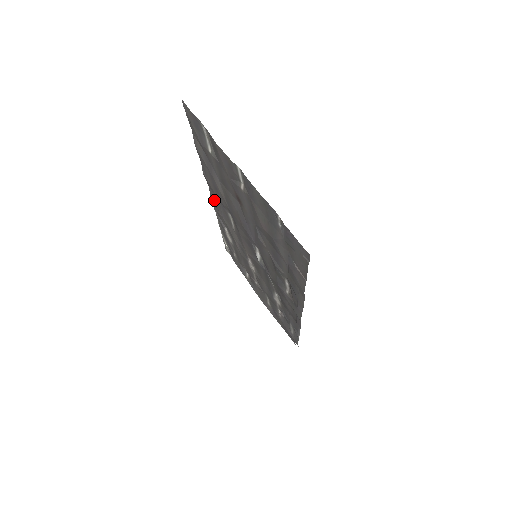
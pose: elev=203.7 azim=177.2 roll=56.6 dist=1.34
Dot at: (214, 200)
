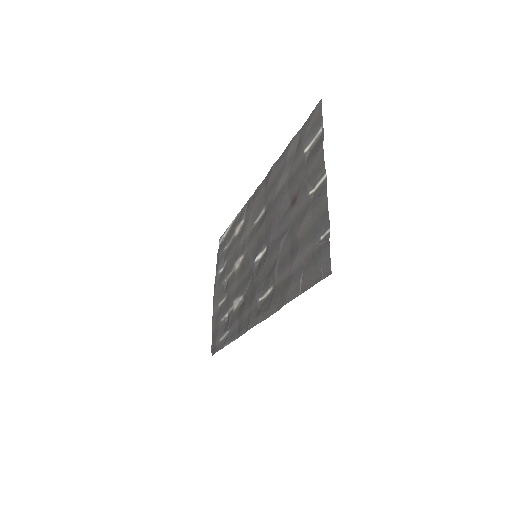
Dot at: (258, 192)
